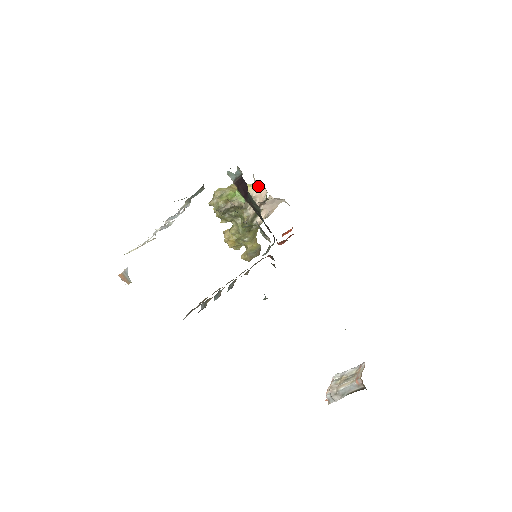
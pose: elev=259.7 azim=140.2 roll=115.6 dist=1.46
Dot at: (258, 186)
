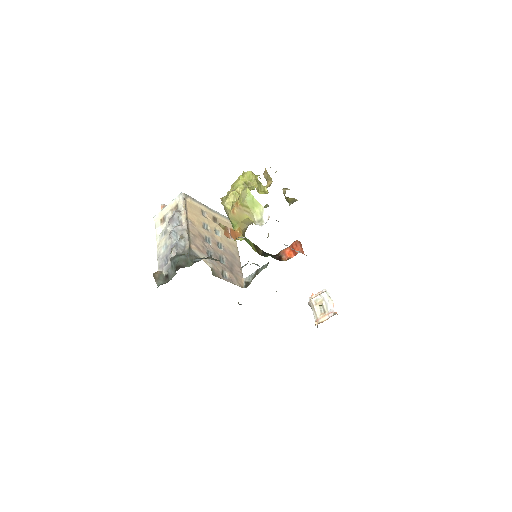
Dot at: occluded
